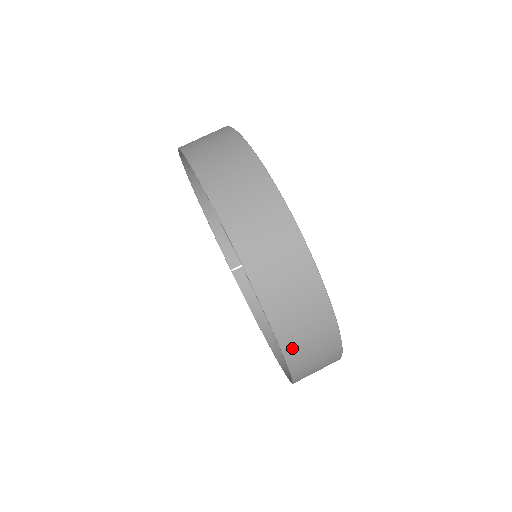
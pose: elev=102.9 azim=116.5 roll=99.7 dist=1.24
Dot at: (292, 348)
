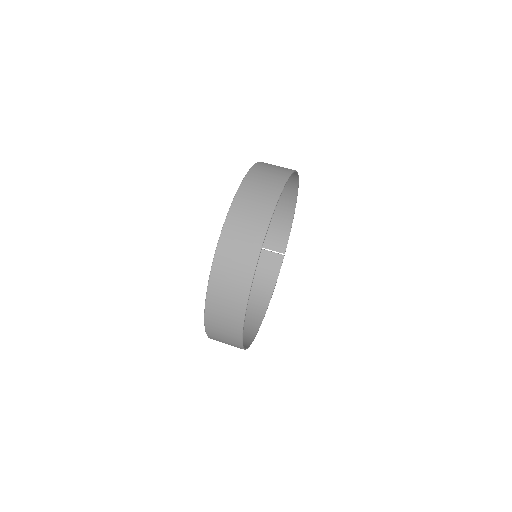
Dot at: (211, 322)
